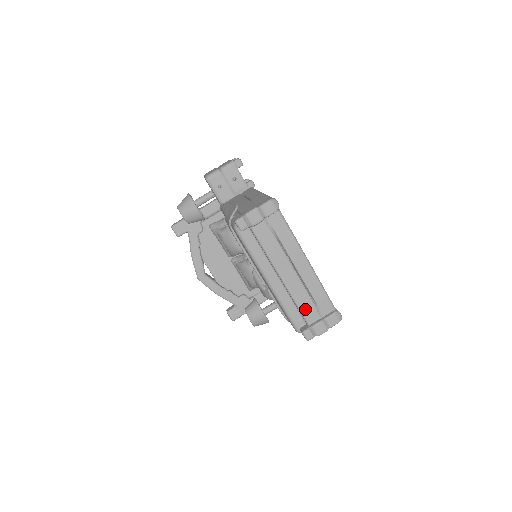
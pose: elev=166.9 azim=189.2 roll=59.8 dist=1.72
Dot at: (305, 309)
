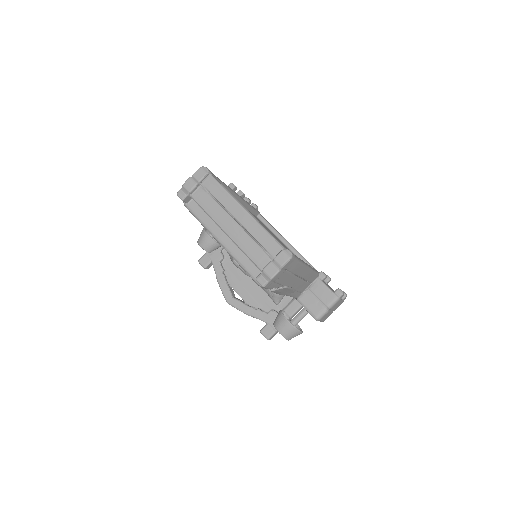
Dot at: (254, 256)
